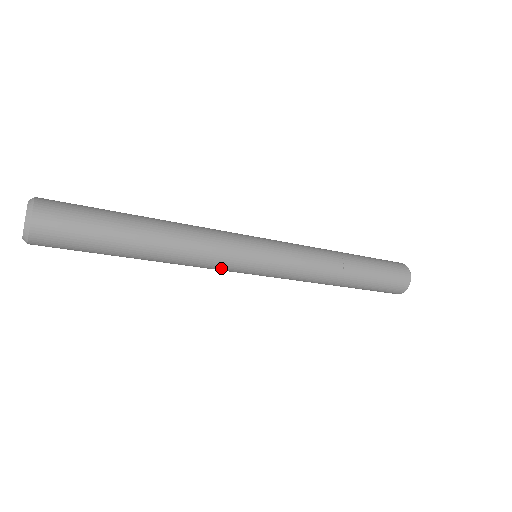
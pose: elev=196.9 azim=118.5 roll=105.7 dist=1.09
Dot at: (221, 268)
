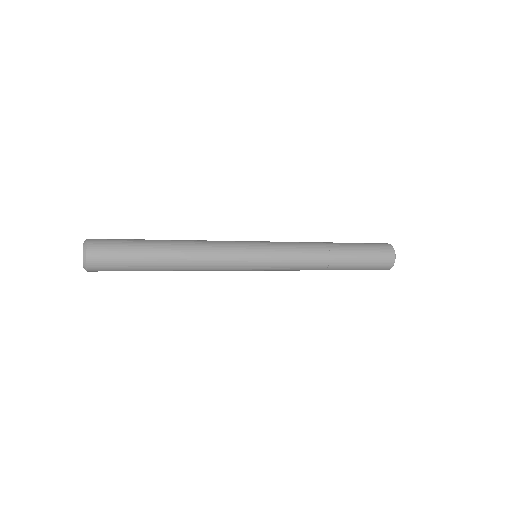
Dot at: occluded
